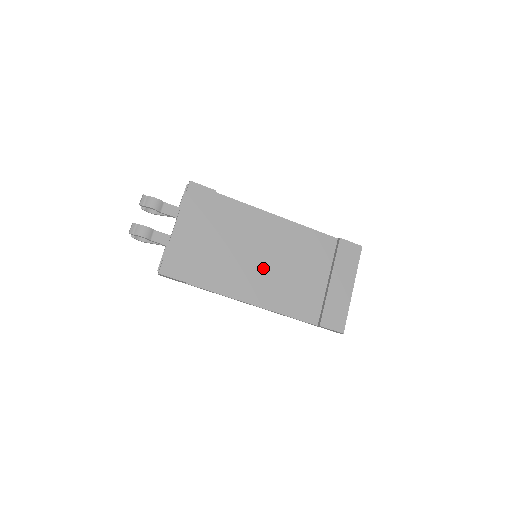
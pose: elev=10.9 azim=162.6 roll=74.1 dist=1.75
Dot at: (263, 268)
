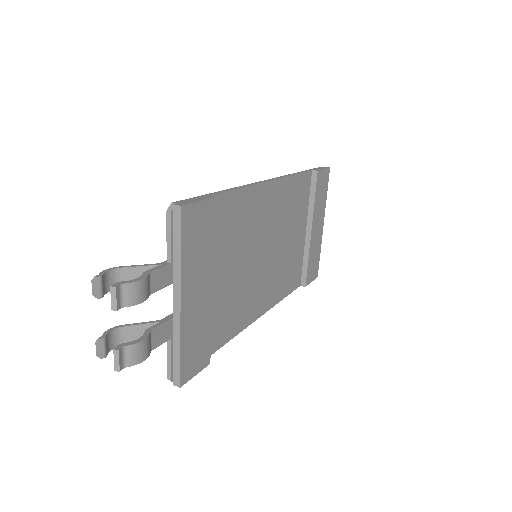
Dot at: (264, 266)
